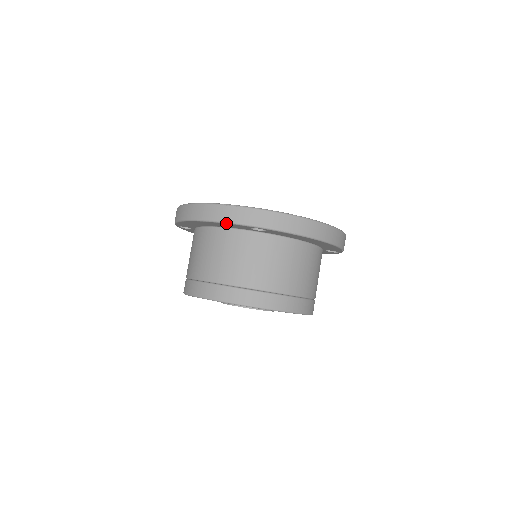
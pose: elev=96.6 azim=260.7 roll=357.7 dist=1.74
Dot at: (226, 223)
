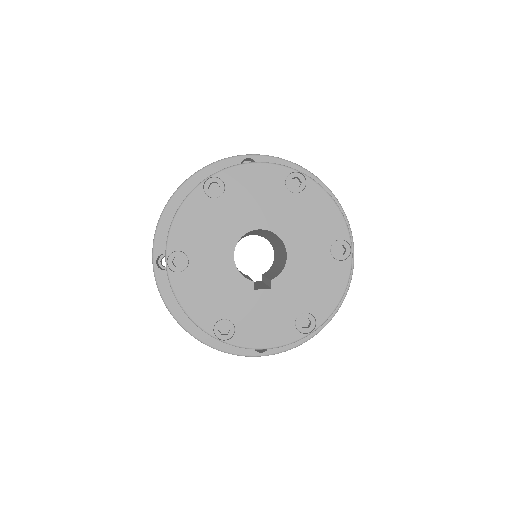
Dot at: (215, 163)
